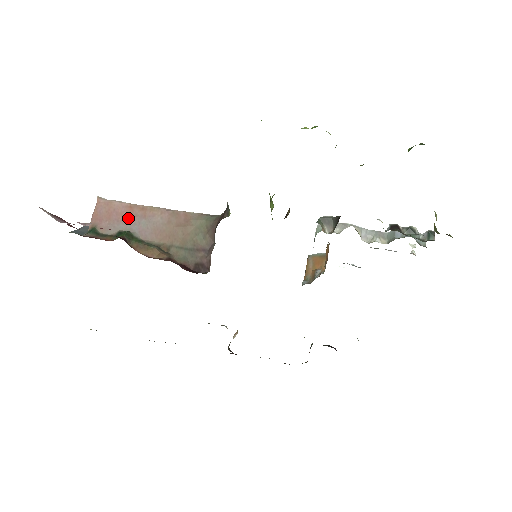
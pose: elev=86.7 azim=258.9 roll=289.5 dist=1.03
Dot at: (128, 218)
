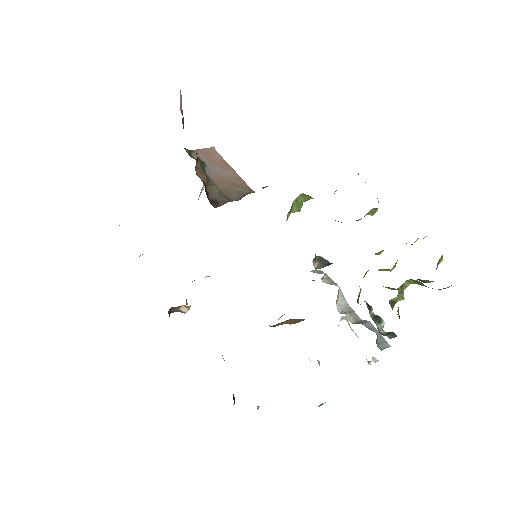
Dot at: (214, 162)
